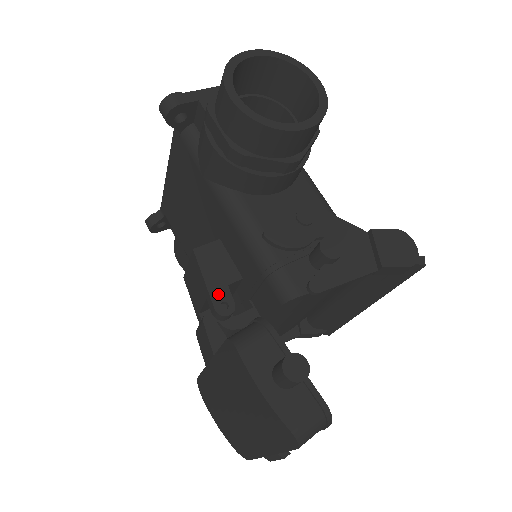
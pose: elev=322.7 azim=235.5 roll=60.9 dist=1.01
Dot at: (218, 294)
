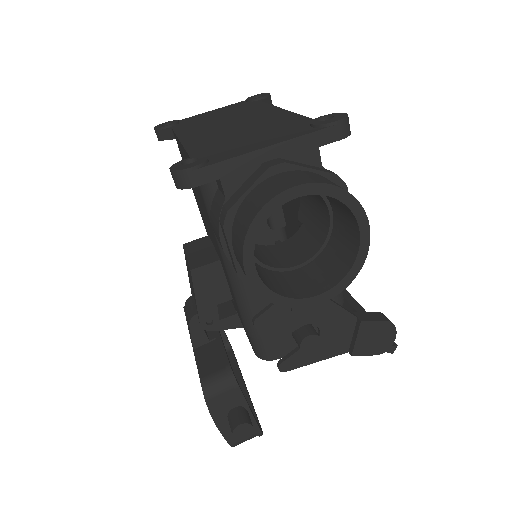
Dot at: (206, 313)
